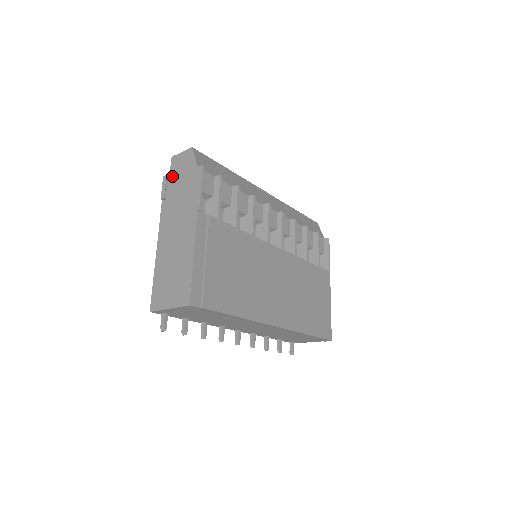
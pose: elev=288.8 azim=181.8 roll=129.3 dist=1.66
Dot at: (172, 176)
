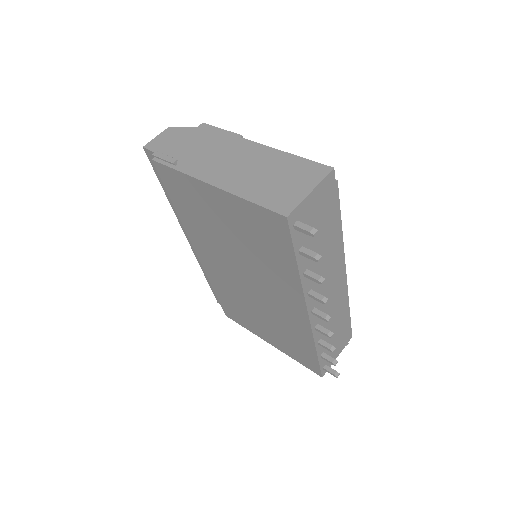
Dot at: (164, 151)
